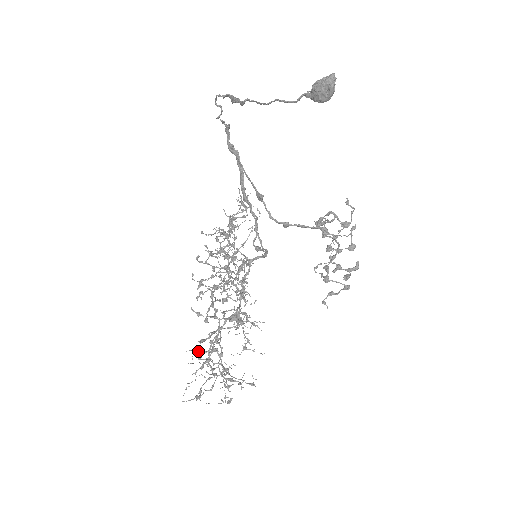
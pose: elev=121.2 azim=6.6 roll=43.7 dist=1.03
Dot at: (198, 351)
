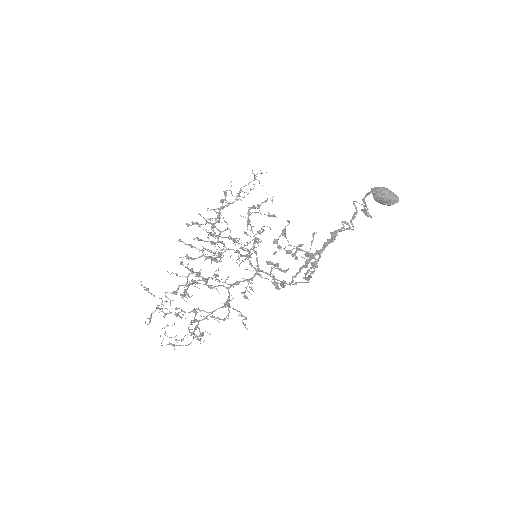
Dot at: (194, 320)
